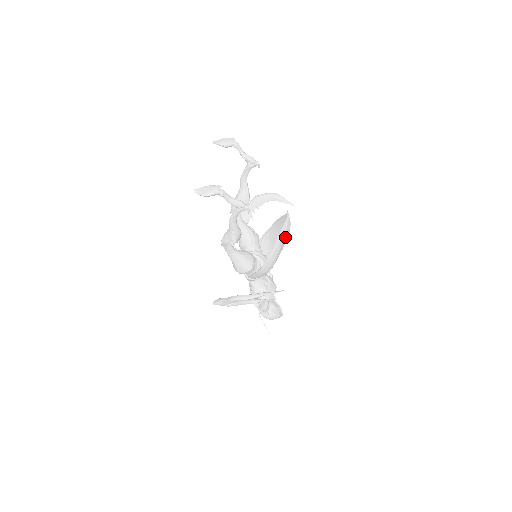
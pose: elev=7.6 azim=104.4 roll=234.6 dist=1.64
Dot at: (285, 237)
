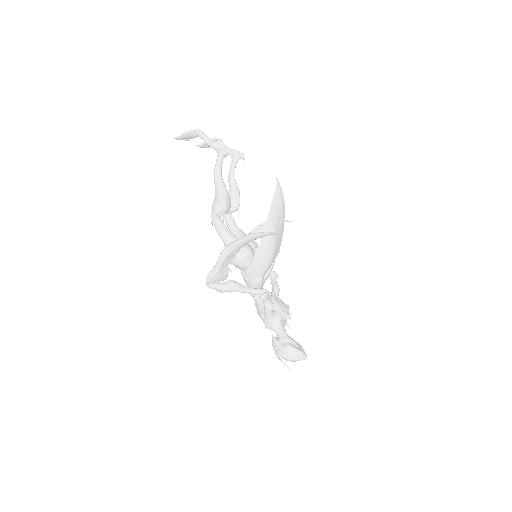
Dot at: (280, 208)
